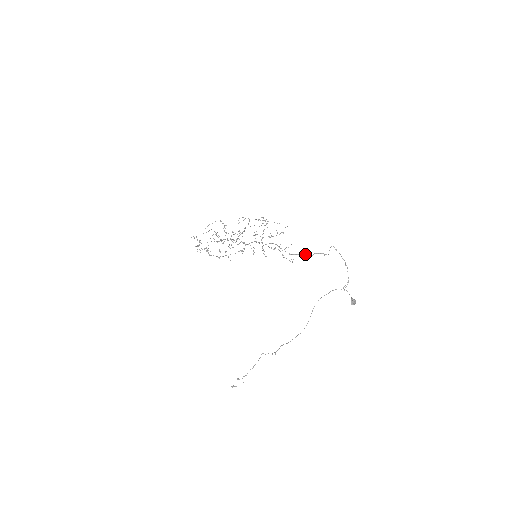
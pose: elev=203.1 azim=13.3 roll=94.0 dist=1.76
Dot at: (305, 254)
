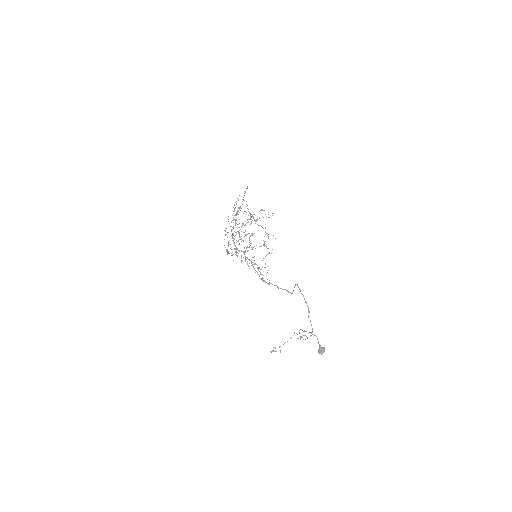
Dot at: occluded
